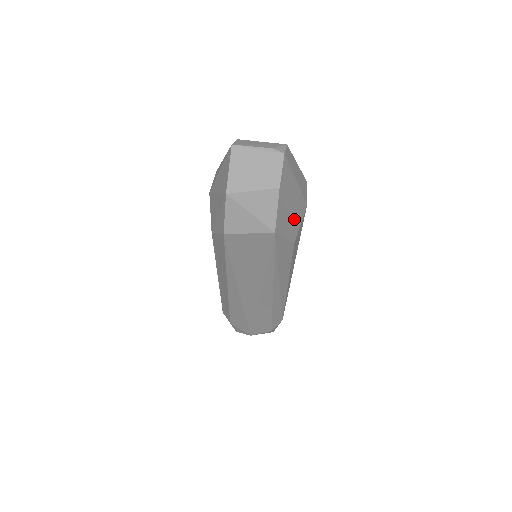
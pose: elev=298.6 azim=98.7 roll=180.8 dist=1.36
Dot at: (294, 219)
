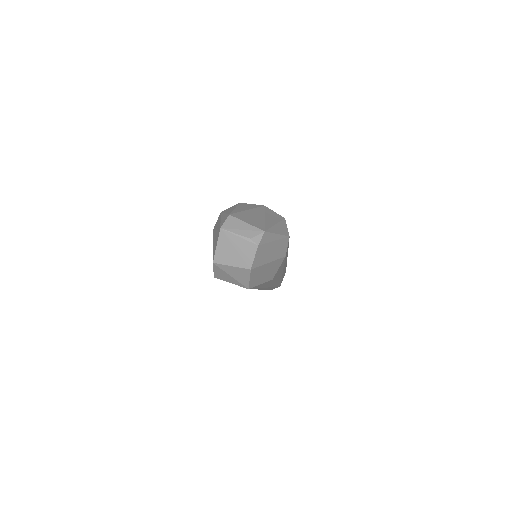
Dot at: (271, 270)
